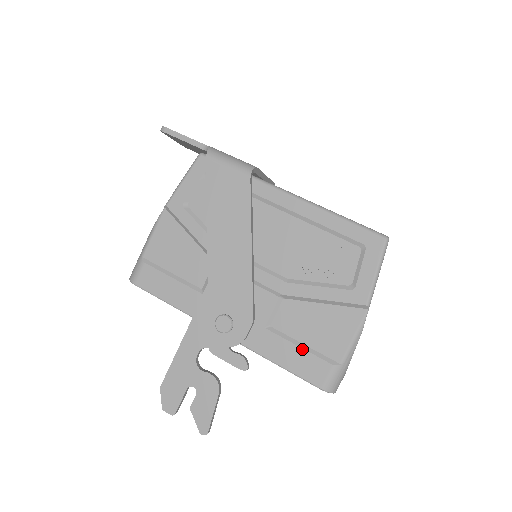
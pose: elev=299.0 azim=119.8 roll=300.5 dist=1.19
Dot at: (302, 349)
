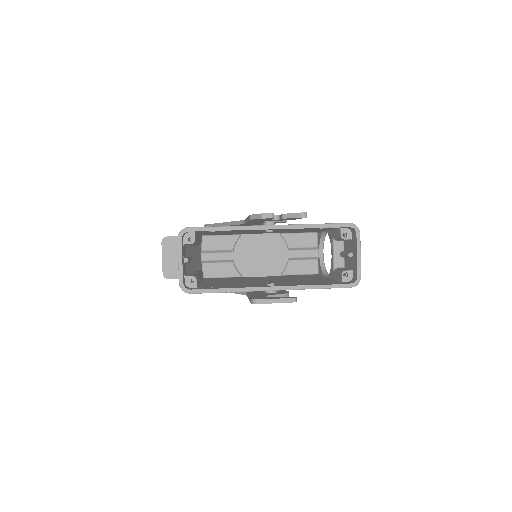
Dot at: occluded
